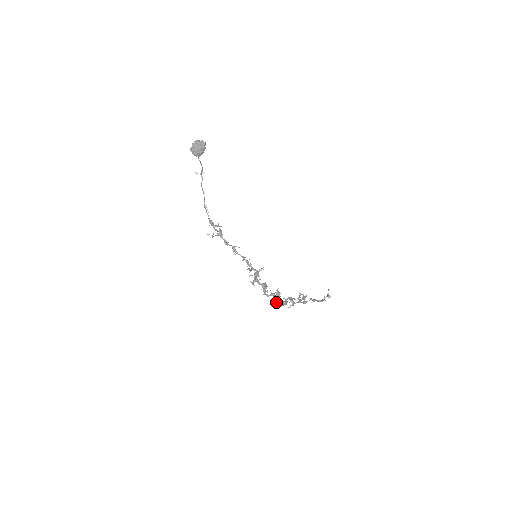
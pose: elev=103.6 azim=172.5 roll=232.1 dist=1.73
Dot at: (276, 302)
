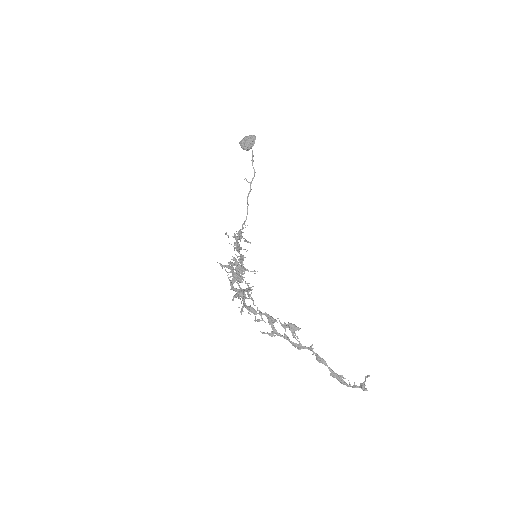
Dot at: (242, 306)
